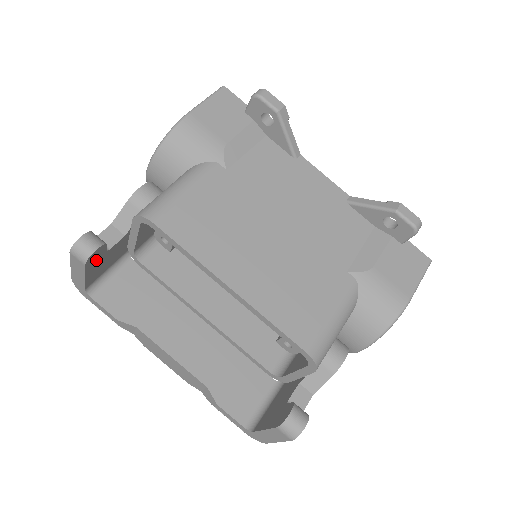
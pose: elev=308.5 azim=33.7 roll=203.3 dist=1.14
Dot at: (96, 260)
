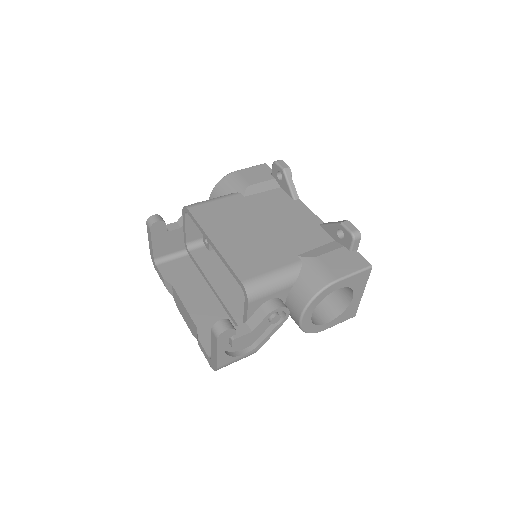
Dot at: (159, 233)
